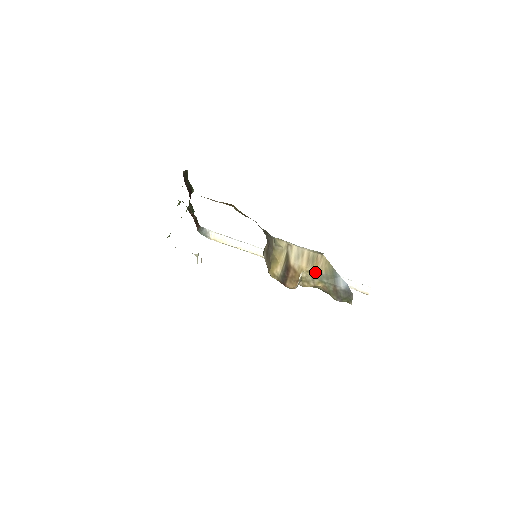
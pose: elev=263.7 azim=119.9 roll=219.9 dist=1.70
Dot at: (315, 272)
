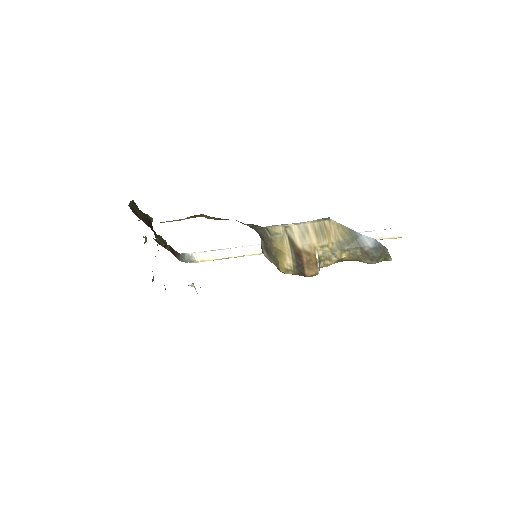
Dot at: (331, 243)
